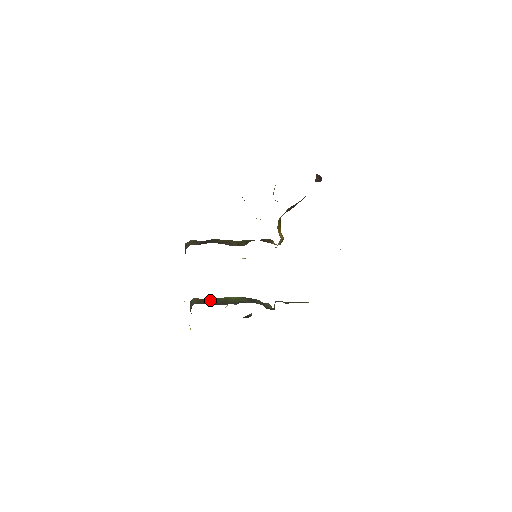
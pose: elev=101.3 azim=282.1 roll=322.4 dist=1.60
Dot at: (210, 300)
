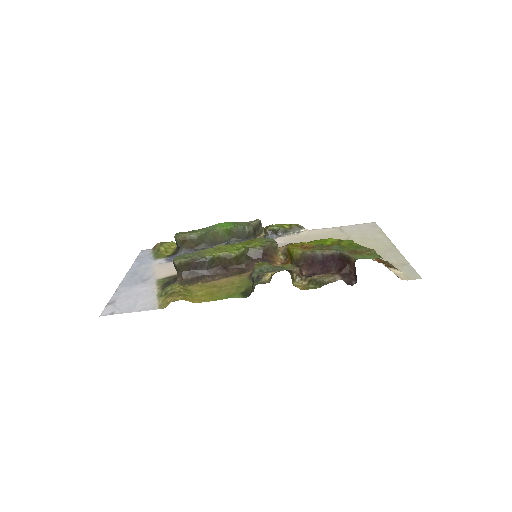
Dot at: (197, 240)
